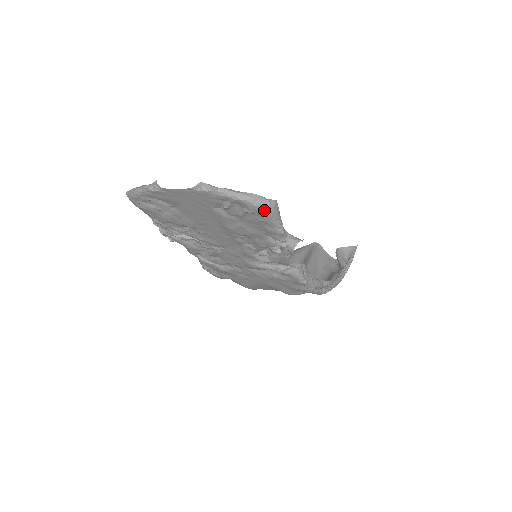
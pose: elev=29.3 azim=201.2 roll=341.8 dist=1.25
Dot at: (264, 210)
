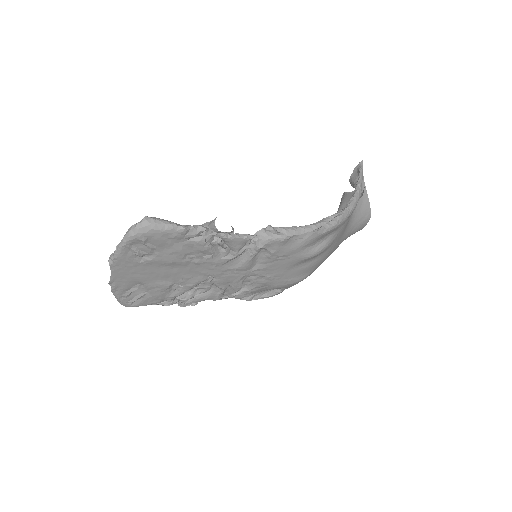
Dot at: (145, 231)
